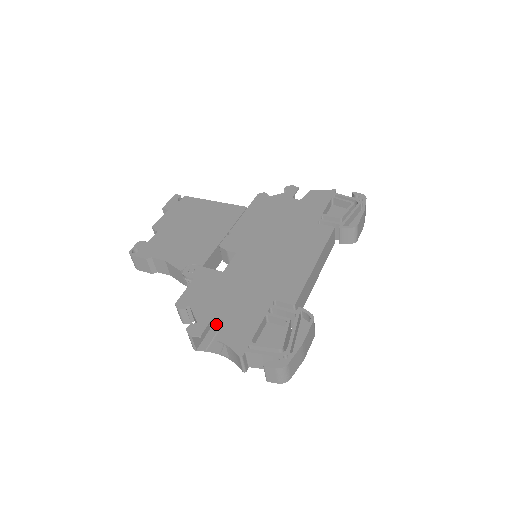
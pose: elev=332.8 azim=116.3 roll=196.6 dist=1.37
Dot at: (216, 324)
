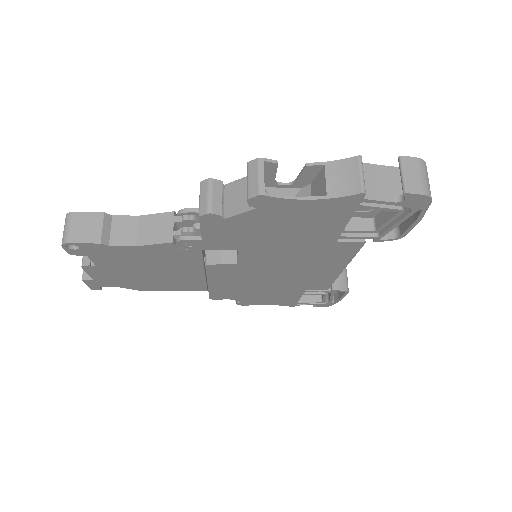
Dot at: occluded
